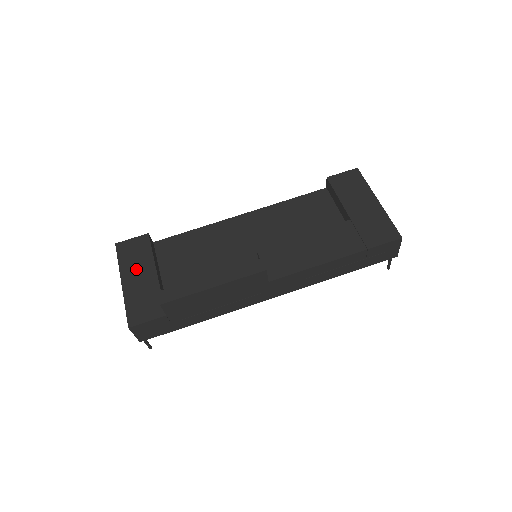
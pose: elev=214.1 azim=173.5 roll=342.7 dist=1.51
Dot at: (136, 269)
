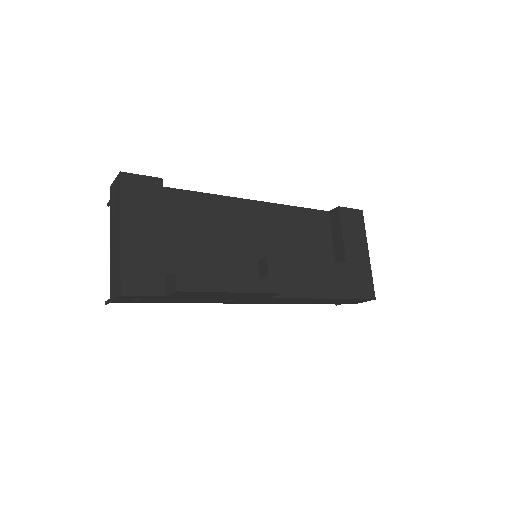
Dot at: (141, 220)
